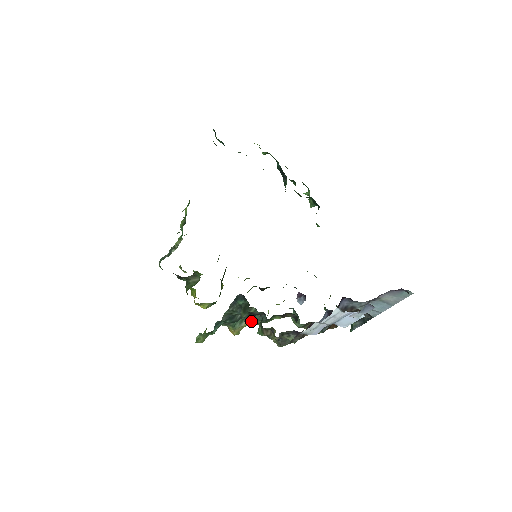
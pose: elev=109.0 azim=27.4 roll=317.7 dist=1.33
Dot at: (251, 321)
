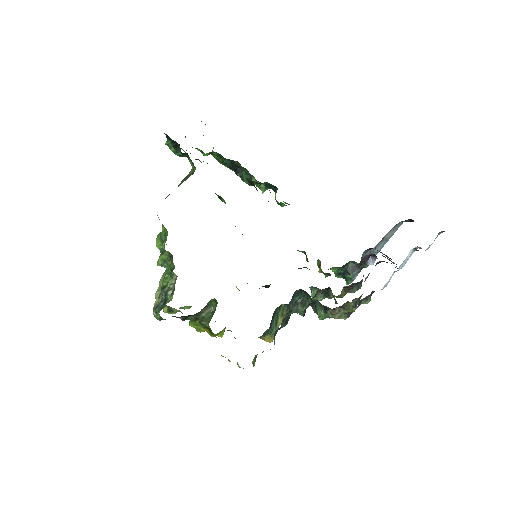
Dot at: occluded
